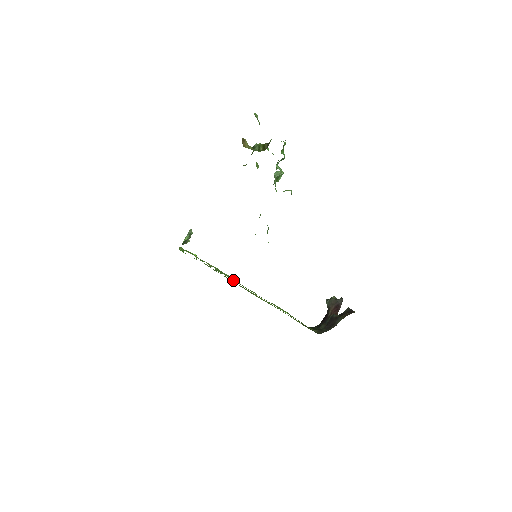
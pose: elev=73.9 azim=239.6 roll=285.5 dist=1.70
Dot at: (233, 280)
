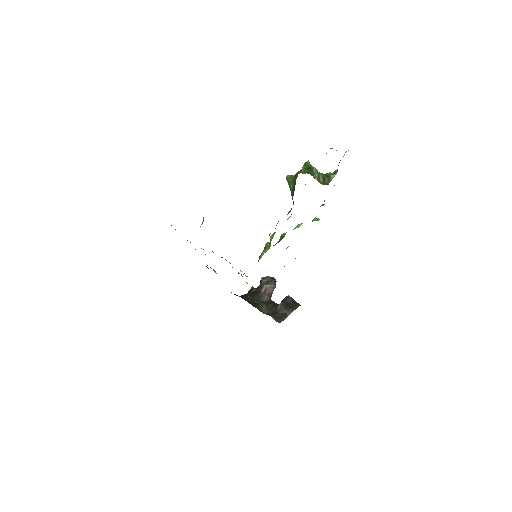
Dot at: occluded
